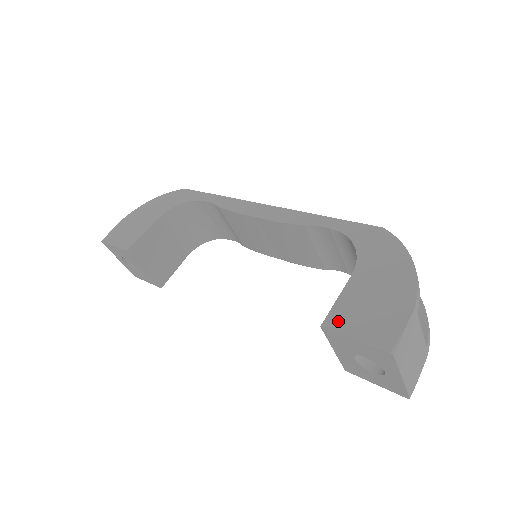
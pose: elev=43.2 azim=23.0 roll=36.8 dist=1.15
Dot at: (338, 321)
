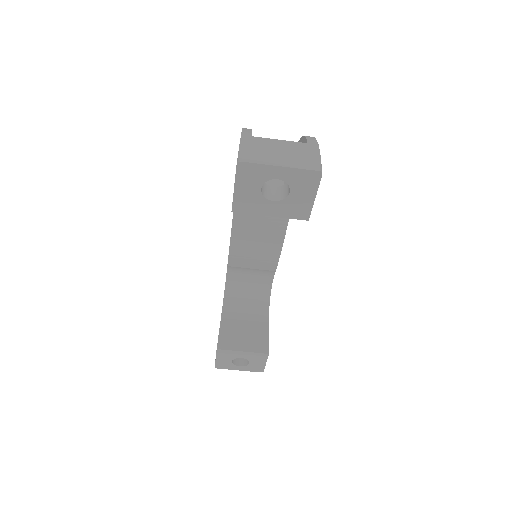
Dot at: occluded
